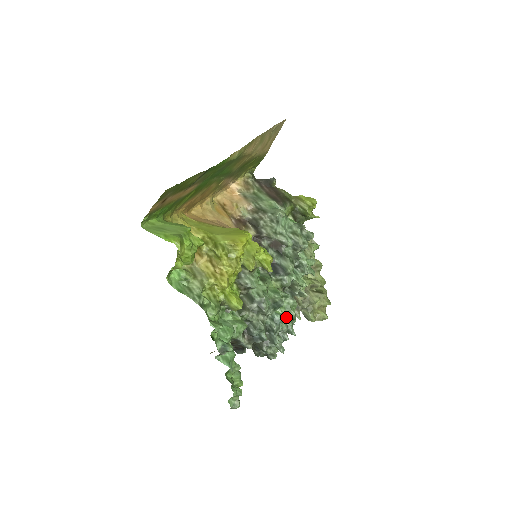
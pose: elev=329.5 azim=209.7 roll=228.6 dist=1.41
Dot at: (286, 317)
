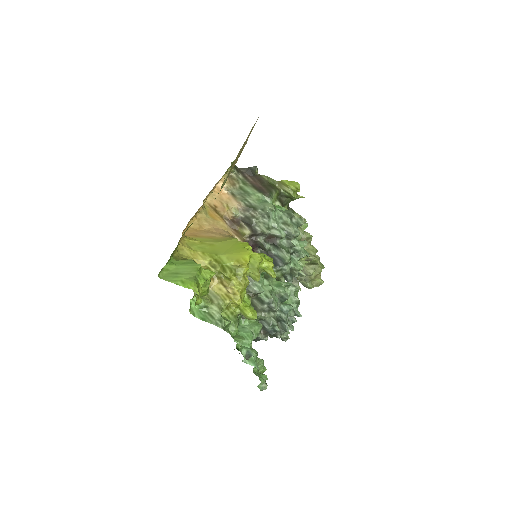
Dot at: (292, 307)
